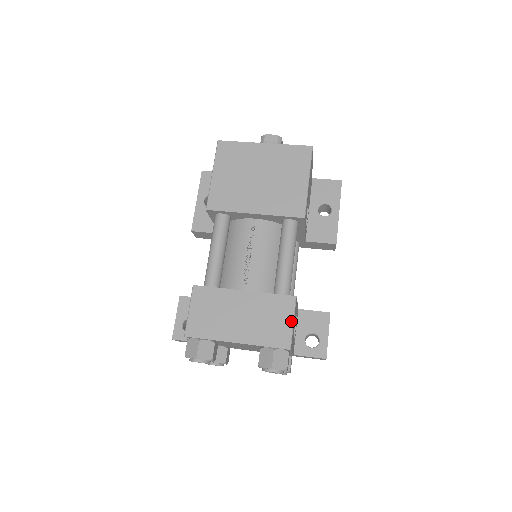
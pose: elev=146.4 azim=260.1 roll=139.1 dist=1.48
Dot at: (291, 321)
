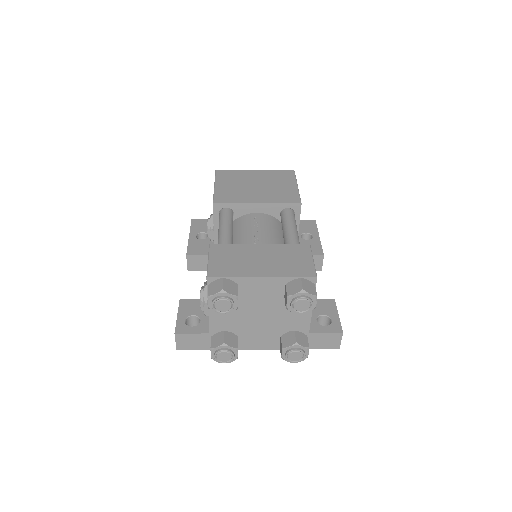
Dot at: (311, 259)
